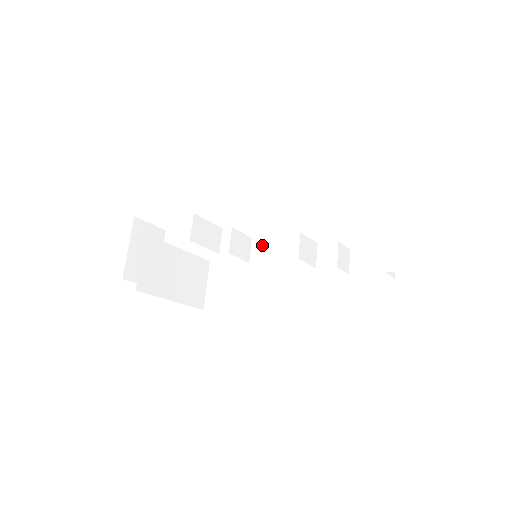
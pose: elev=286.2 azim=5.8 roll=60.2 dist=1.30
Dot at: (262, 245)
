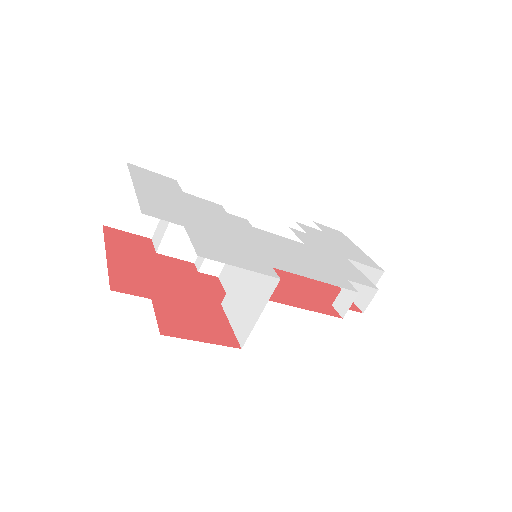
Dot at: occluded
